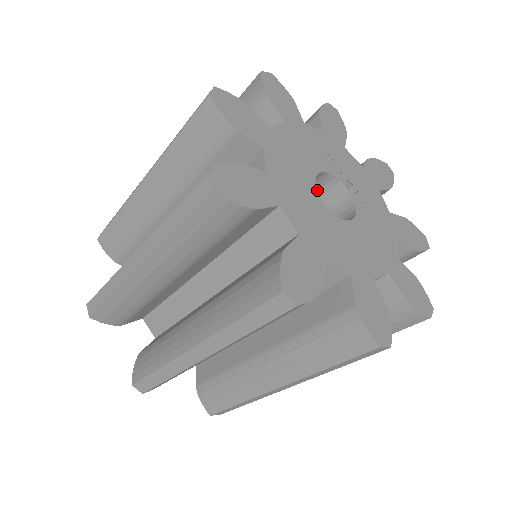
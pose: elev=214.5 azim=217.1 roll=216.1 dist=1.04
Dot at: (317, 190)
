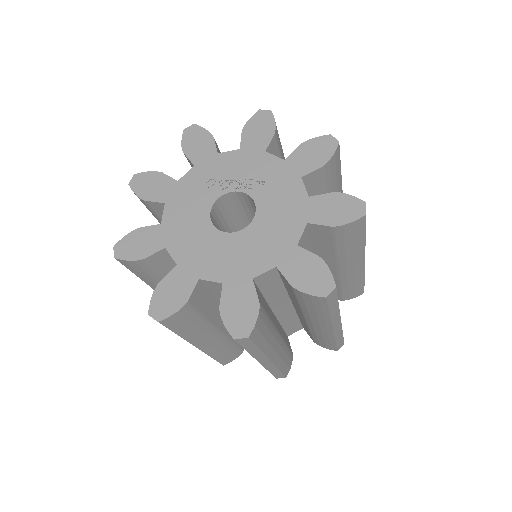
Dot at: (229, 206)
